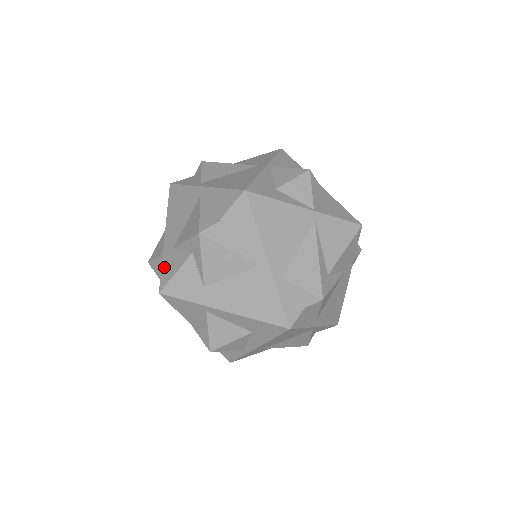
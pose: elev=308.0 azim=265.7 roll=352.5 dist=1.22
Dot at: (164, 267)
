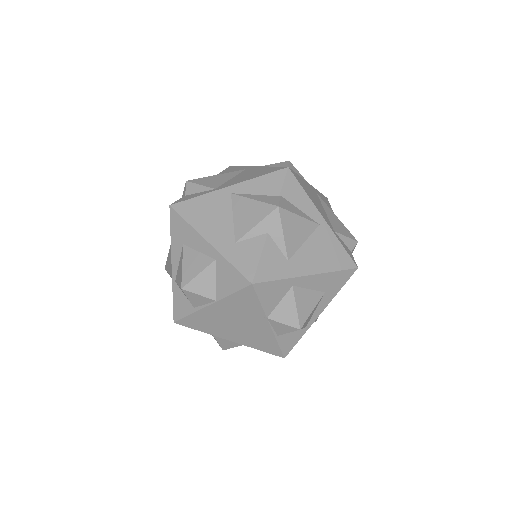
Dot at: (237, 263)
